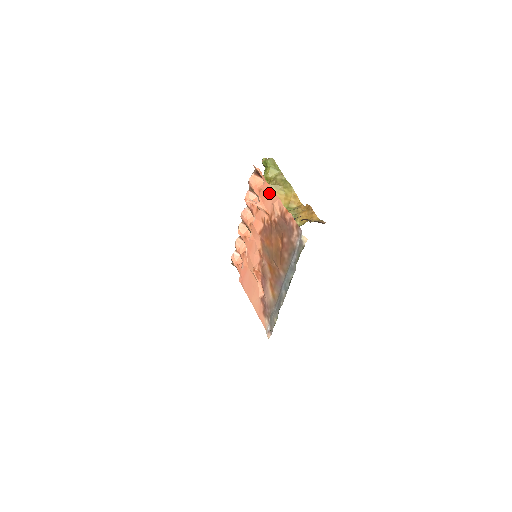
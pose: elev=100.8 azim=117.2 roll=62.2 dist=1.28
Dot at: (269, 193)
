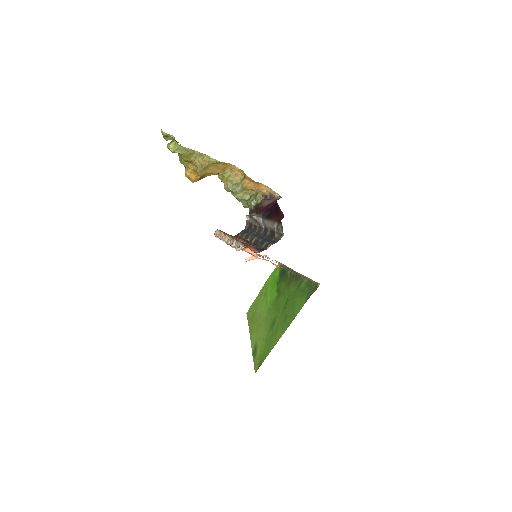
Dot at: occluded
